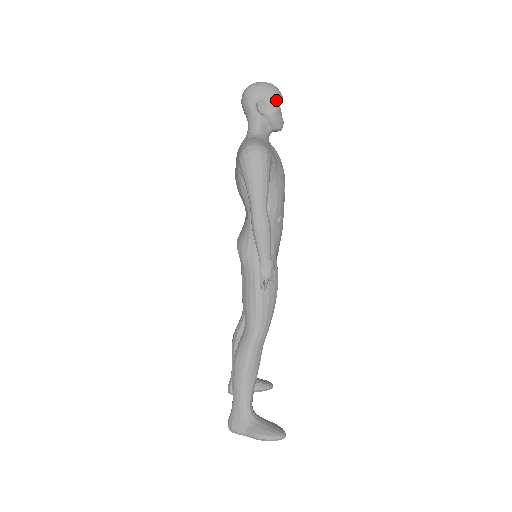
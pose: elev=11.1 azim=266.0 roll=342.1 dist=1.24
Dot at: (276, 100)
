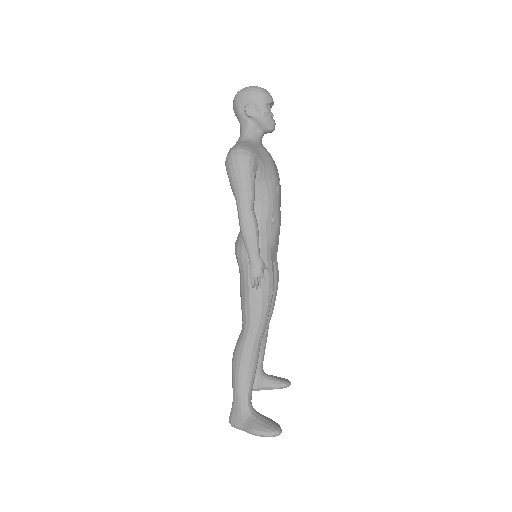
Dot at: (263, 102)
